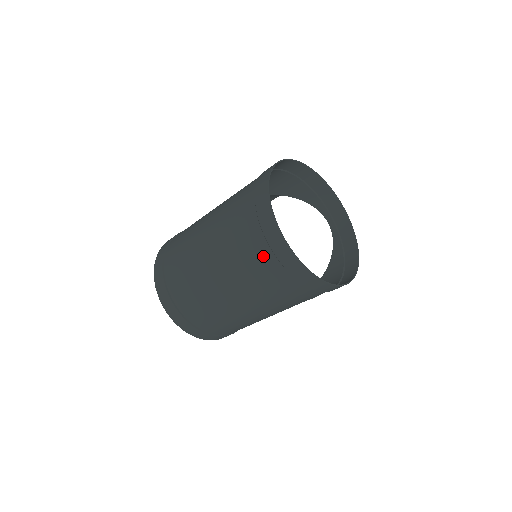
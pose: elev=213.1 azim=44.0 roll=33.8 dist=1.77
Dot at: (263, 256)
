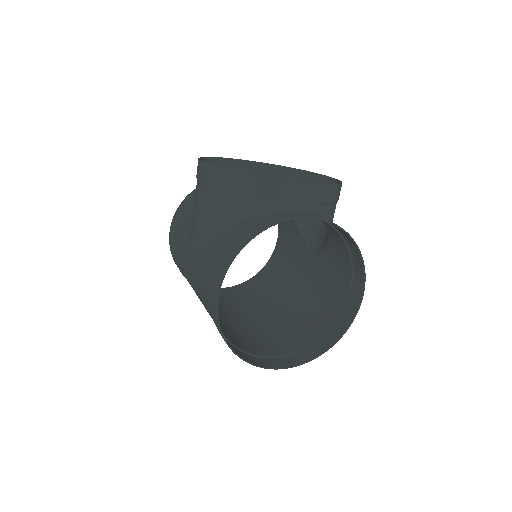
Dot at: (283, 349)
